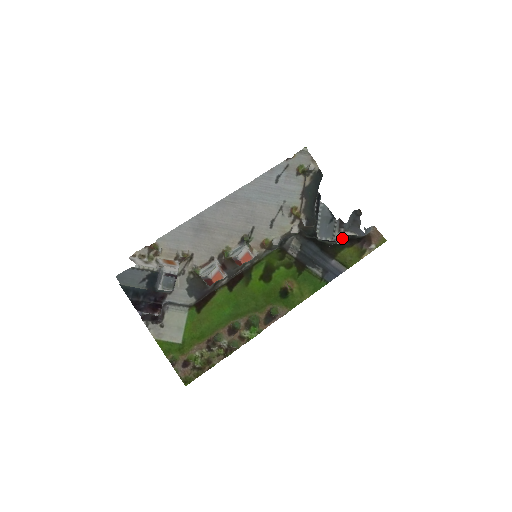
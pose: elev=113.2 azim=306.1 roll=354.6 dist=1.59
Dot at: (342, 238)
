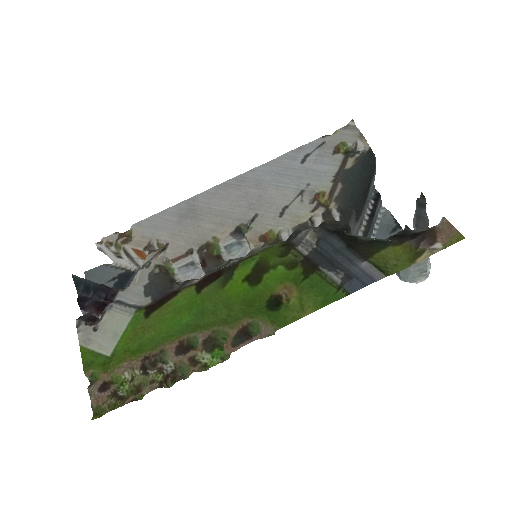
Dot at: occluded
